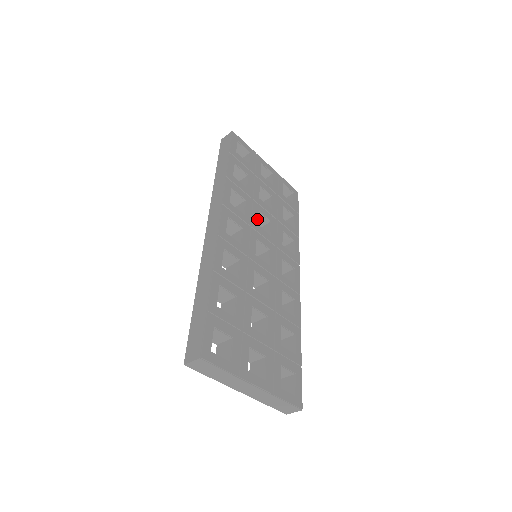
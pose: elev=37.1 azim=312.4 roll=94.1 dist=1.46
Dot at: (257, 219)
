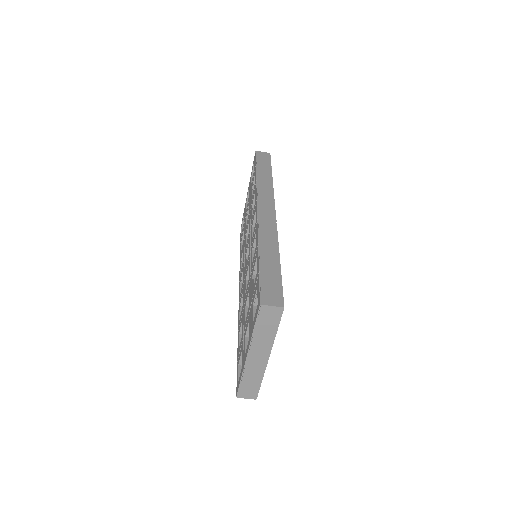
Dot at: occluded
